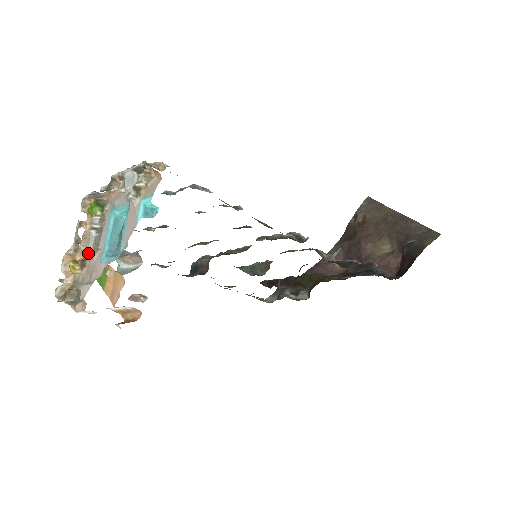
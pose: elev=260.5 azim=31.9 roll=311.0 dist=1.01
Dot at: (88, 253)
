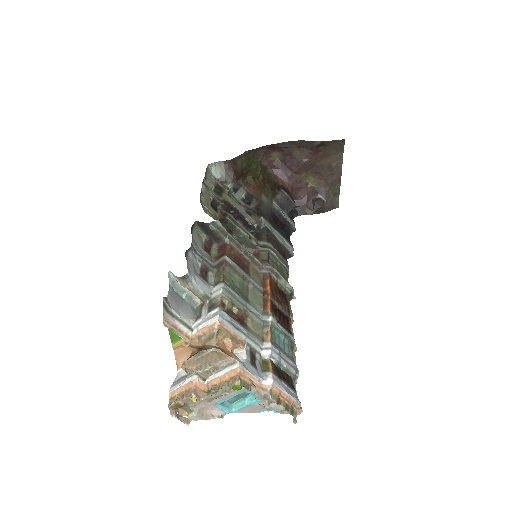
Dot at: occluded
